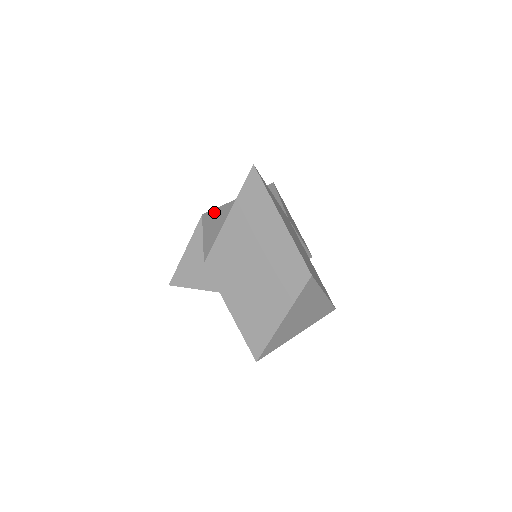
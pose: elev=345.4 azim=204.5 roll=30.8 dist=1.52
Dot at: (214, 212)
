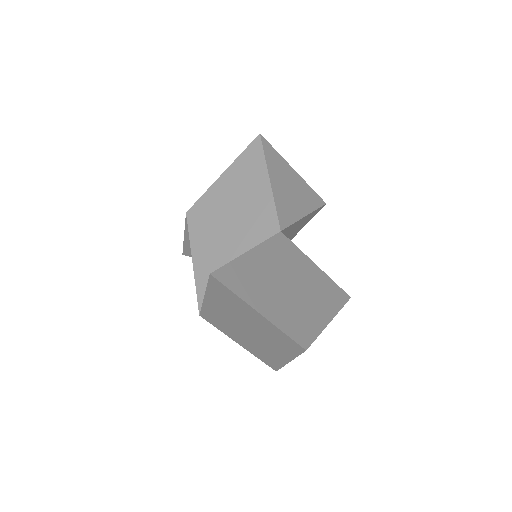
Dot at: (198, 208)
